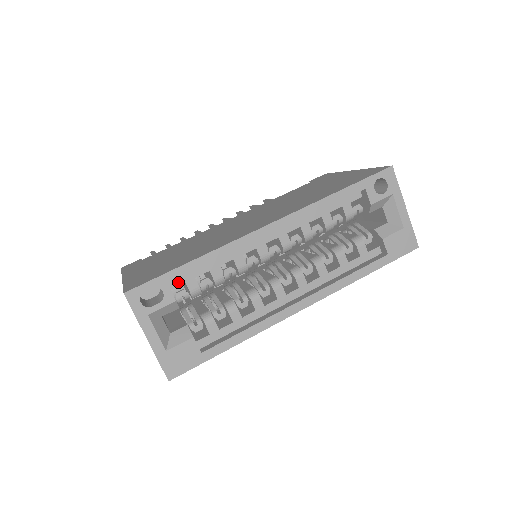
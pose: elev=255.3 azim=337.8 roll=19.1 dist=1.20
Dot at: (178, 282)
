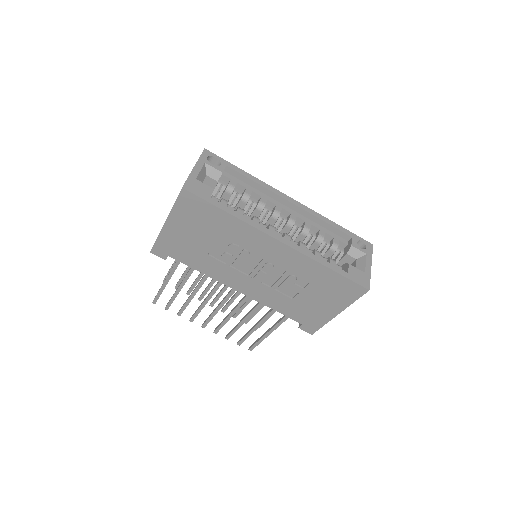
Dot at: (228, 176)
